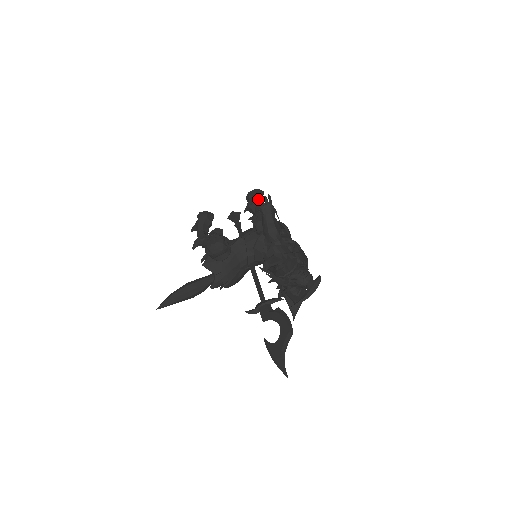
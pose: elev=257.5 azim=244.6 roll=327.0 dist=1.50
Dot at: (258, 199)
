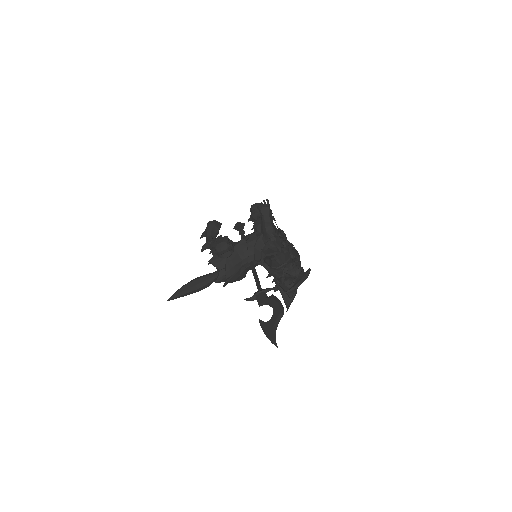
Dot at: occluded
